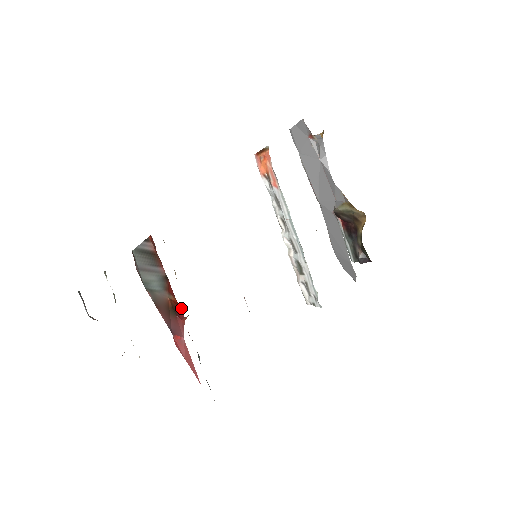
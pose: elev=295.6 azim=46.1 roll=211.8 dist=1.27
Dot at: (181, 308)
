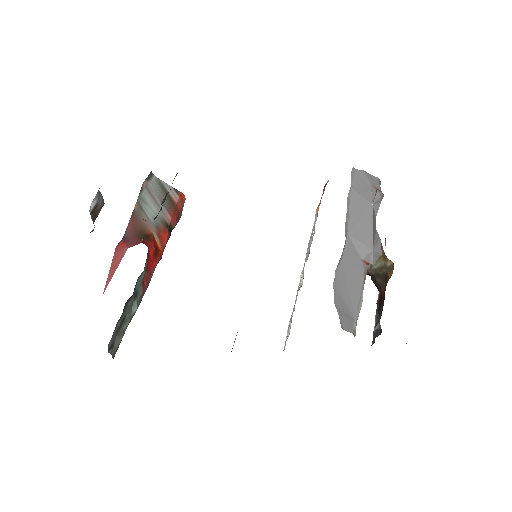
Dot at: (155, 248)
